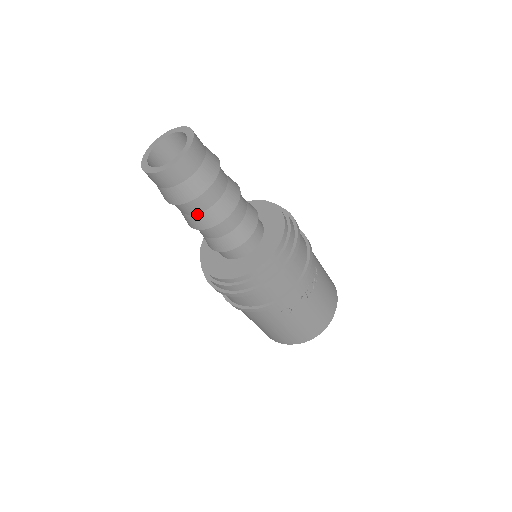
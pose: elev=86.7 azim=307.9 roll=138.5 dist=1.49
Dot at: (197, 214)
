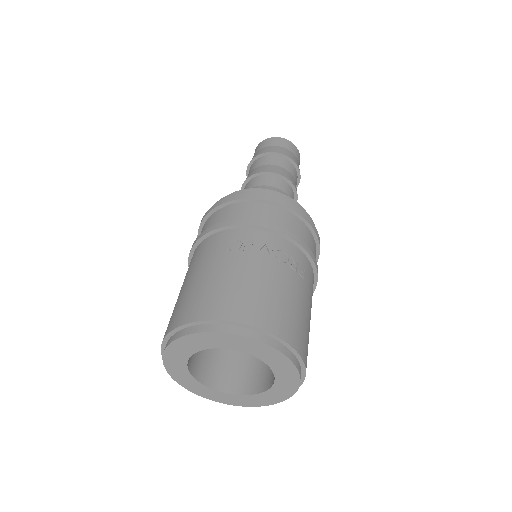
Dot at: (257, 167)
